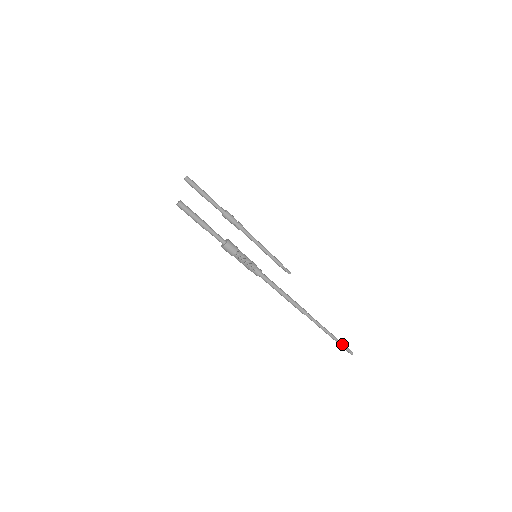
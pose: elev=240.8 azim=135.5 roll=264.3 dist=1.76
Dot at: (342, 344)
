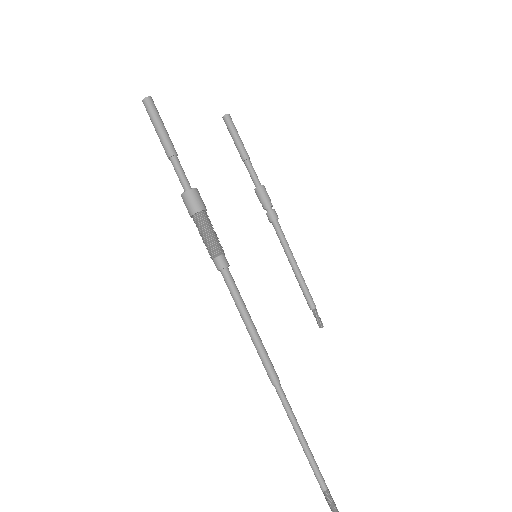
Dot at: (322, 483)
